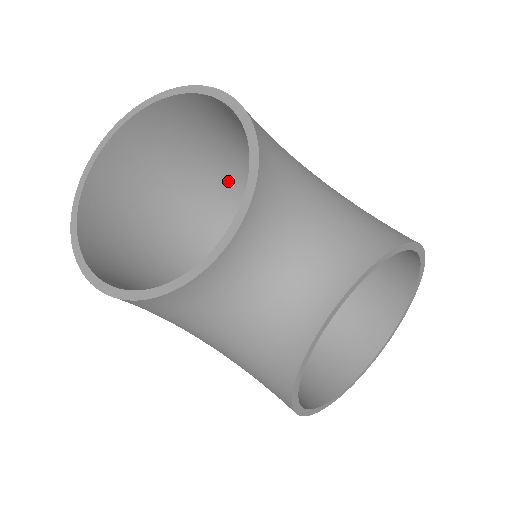
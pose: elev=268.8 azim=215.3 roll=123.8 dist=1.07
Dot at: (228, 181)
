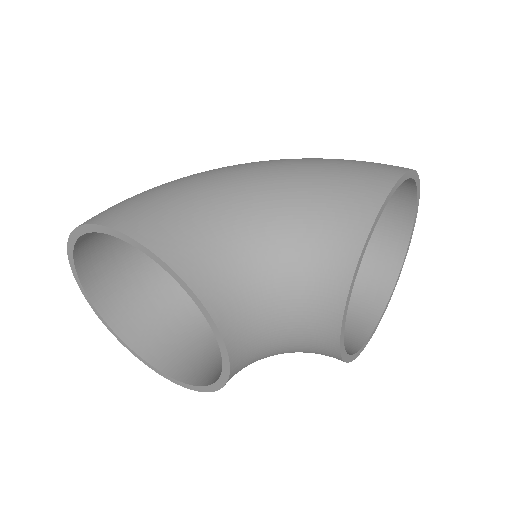
Dot at: occluded
